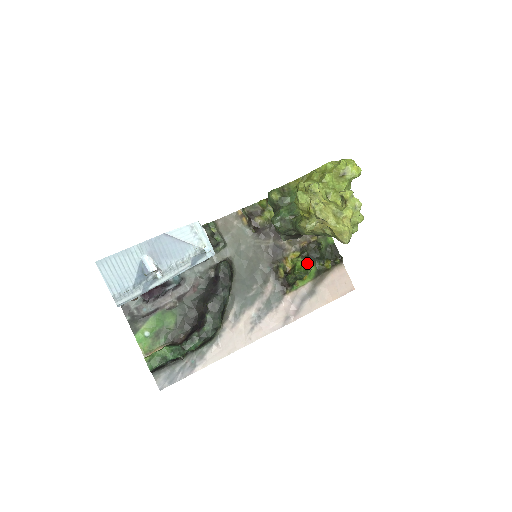
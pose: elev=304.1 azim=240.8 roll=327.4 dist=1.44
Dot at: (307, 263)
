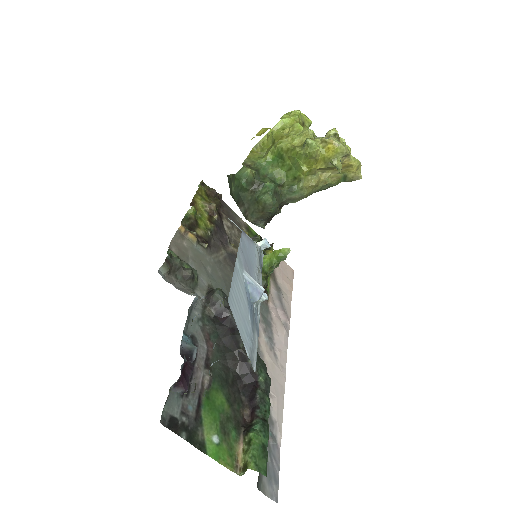
Dot at: (278, 250)
